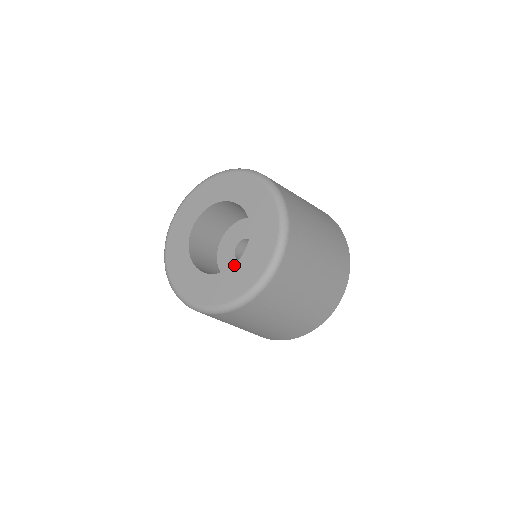
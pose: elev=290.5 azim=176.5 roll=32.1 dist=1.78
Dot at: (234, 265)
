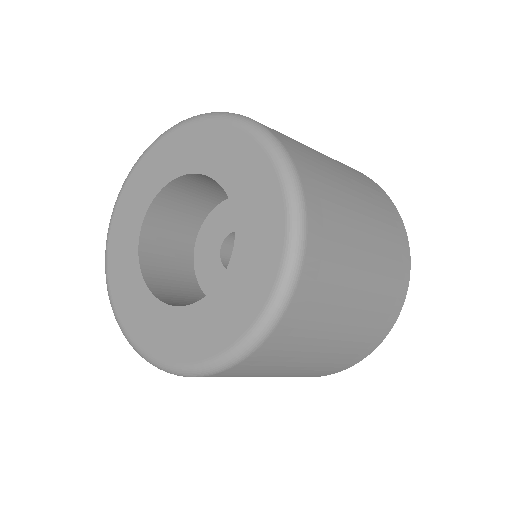
Dot at: (226, 270)
